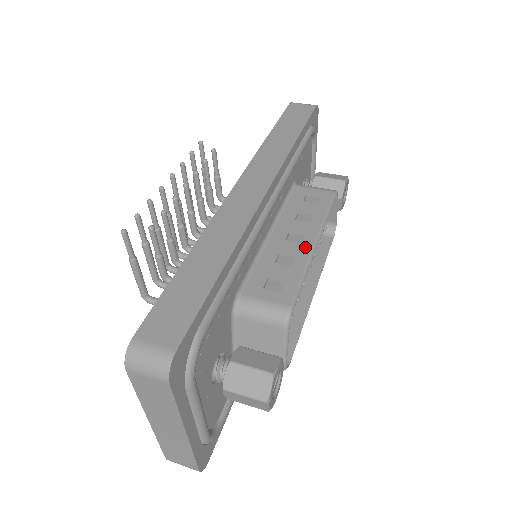
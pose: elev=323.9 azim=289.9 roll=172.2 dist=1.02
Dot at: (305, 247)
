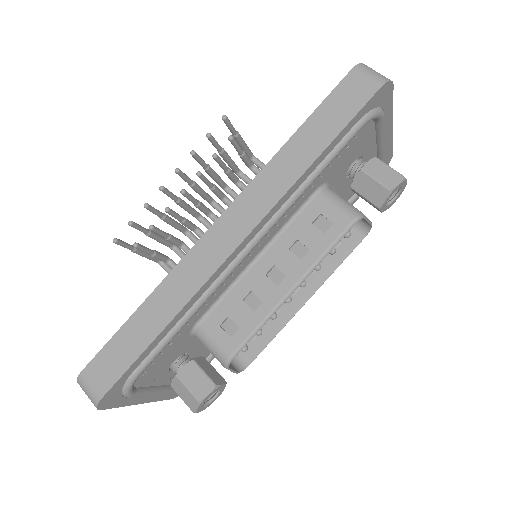
Dot at: (278, 292)
